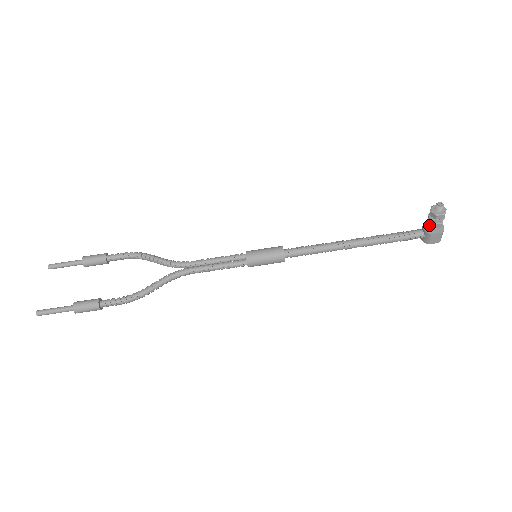
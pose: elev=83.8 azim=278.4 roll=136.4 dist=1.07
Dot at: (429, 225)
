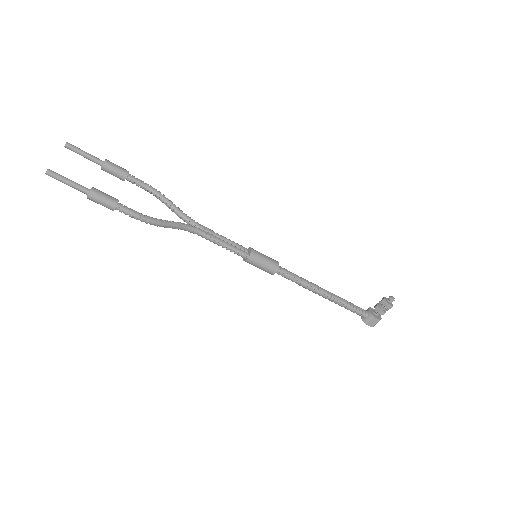
Dot at: (376, 310)
